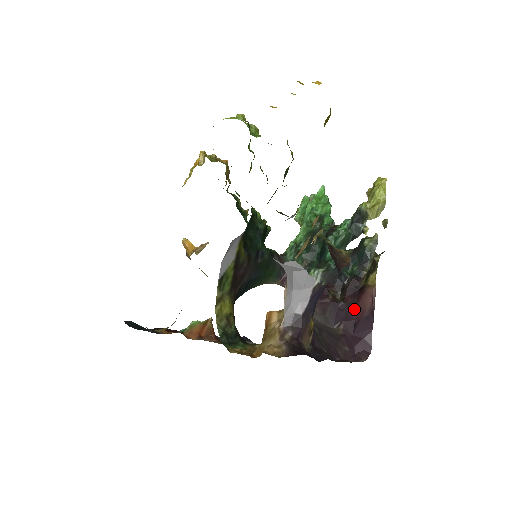
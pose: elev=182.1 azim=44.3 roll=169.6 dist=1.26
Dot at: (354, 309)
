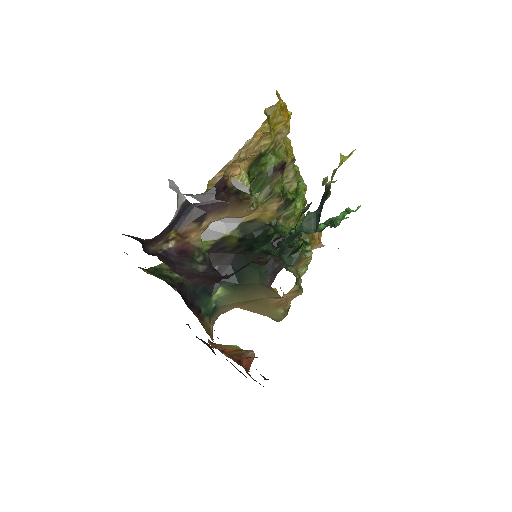
Dot at: occluded
